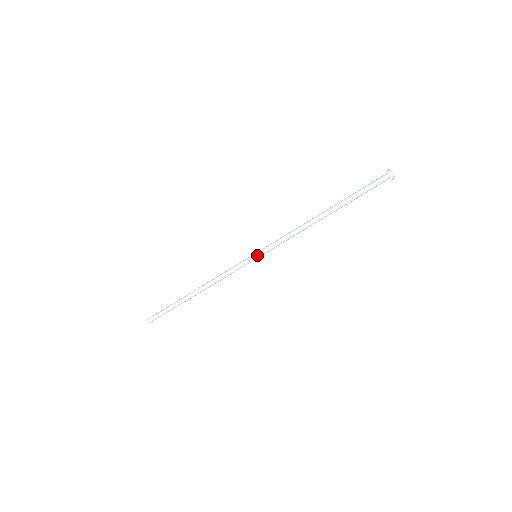
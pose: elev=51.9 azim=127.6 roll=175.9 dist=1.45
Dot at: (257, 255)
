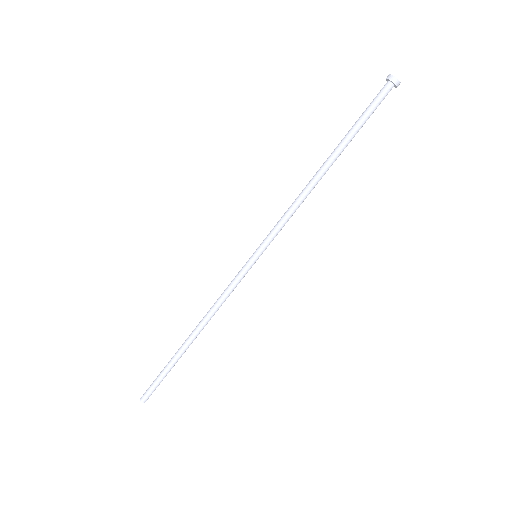
Dot at: (259, 255)
